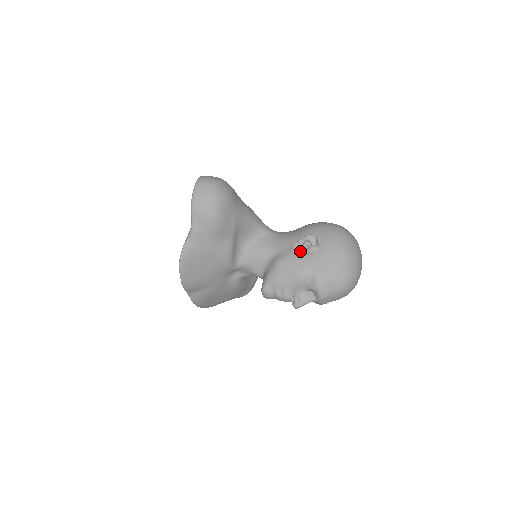
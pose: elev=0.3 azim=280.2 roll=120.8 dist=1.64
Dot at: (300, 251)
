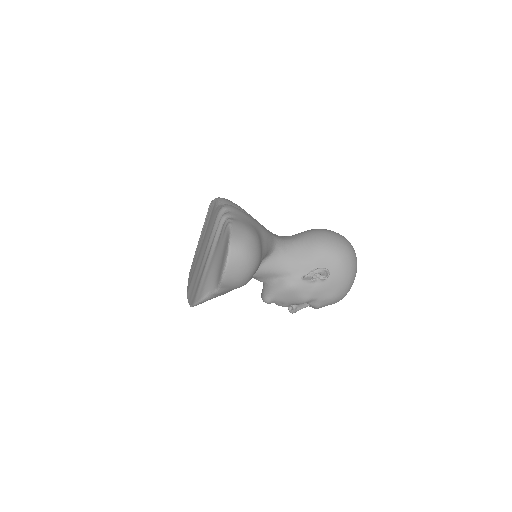
Dot at: (309, 281)
